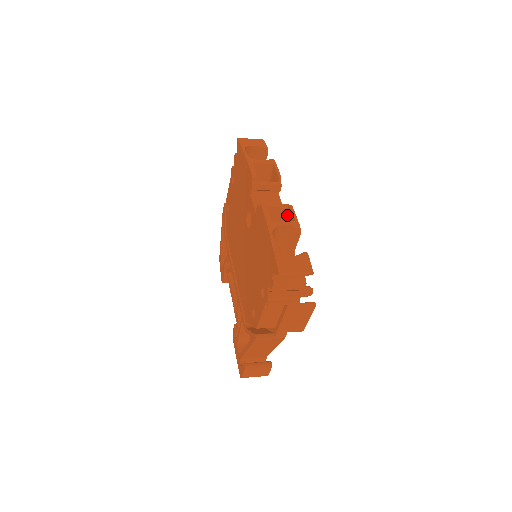
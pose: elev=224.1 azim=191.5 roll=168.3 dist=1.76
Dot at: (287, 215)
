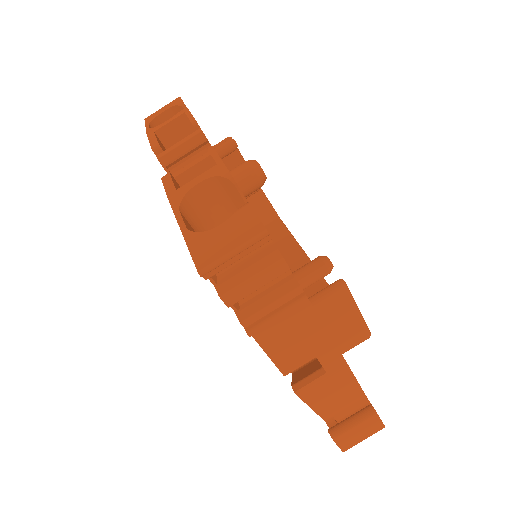
Dot at: occluded
